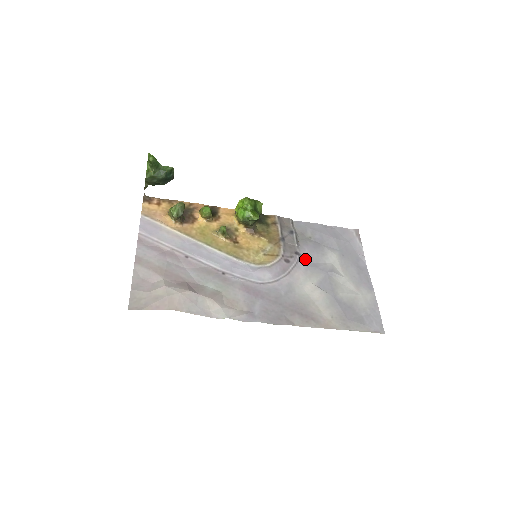
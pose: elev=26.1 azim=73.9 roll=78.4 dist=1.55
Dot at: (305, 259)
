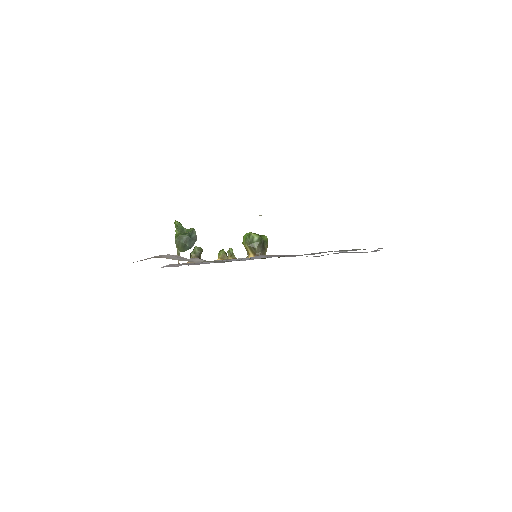
Dot at: occluded
